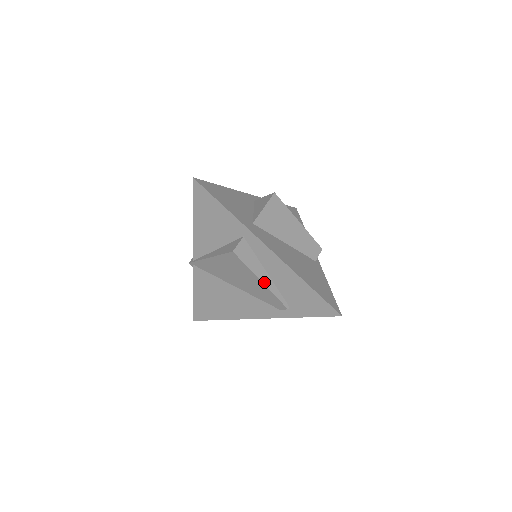
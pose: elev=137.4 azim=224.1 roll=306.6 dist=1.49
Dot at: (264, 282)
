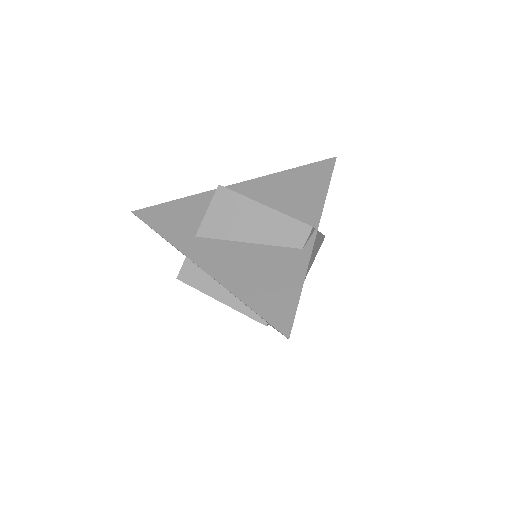
Dot at: (224, 301)
